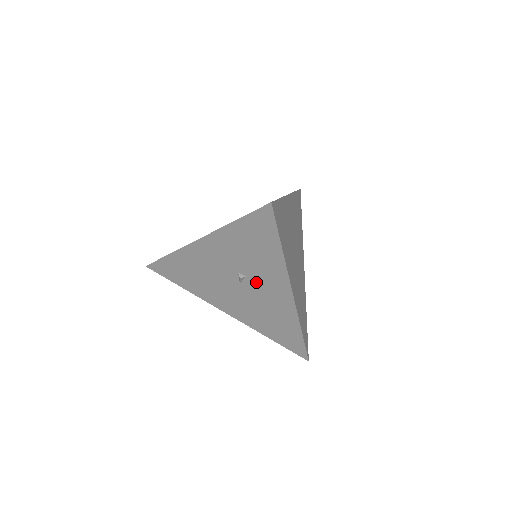
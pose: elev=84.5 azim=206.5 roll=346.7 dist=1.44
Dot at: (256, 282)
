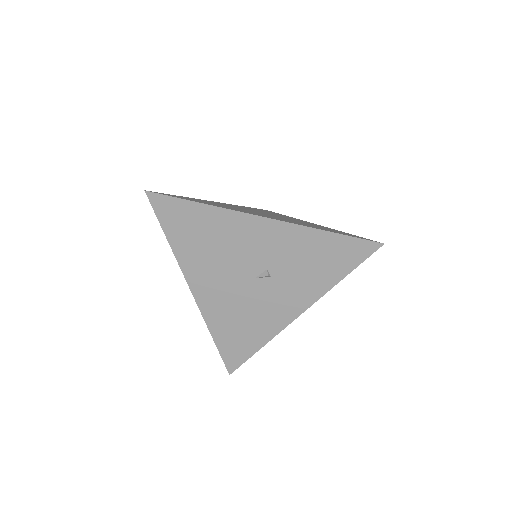
Dot at: (275, 287)
